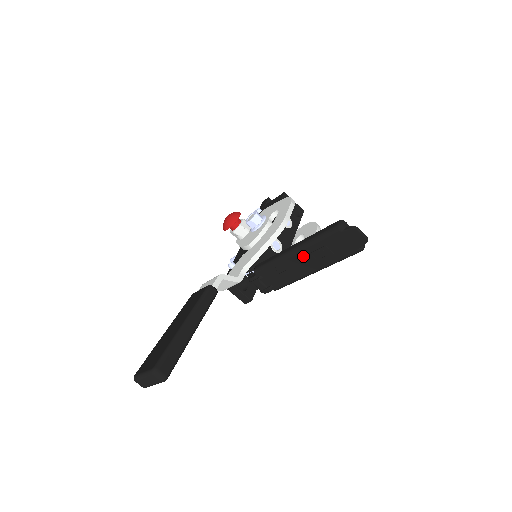
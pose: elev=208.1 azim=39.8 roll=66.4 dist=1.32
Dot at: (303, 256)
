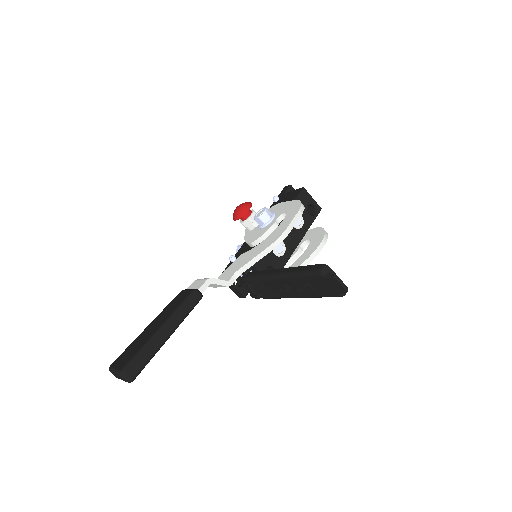
Dot at: (288, 283)
